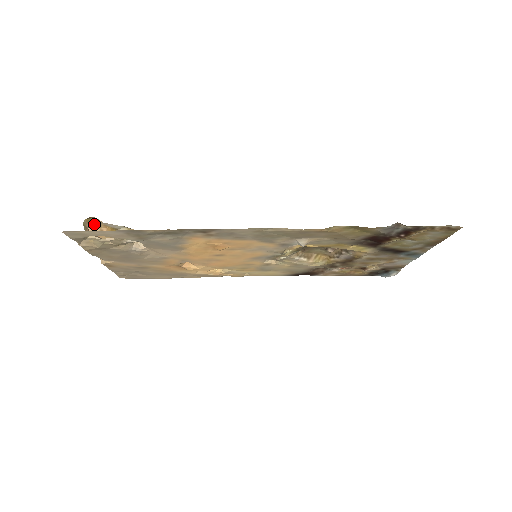
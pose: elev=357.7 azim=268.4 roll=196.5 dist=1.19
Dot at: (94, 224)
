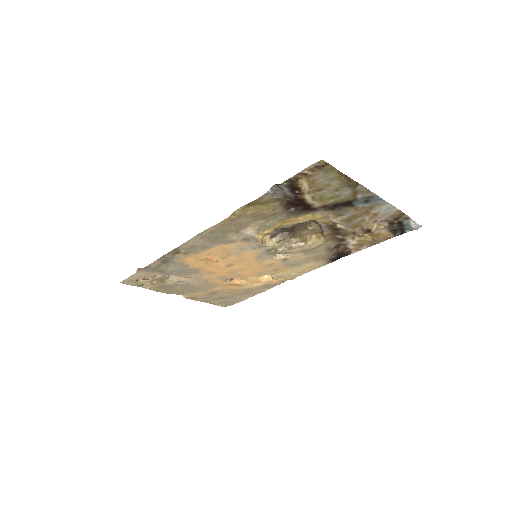
Dot at: occluded
